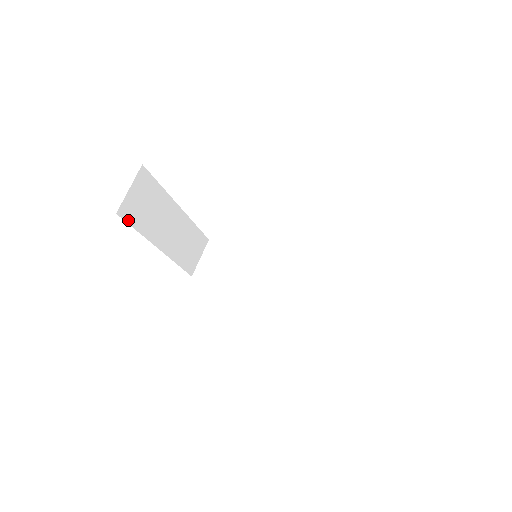
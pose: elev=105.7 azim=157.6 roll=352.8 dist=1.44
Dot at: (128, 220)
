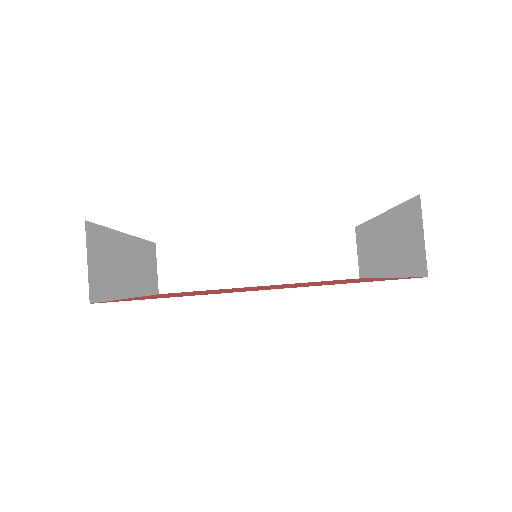
Dot at: (100, 298)
